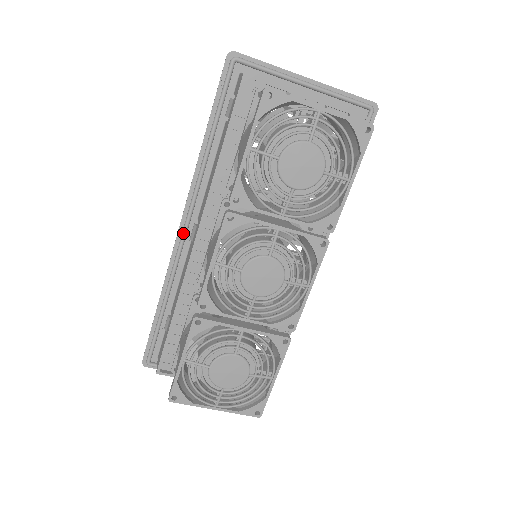
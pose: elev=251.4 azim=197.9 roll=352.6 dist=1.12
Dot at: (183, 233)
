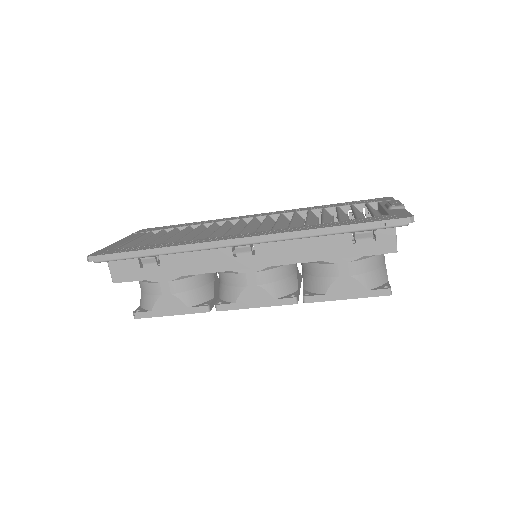
Dot at: occluded
